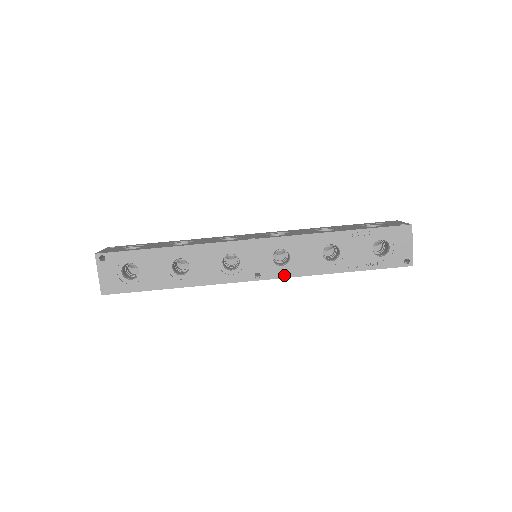
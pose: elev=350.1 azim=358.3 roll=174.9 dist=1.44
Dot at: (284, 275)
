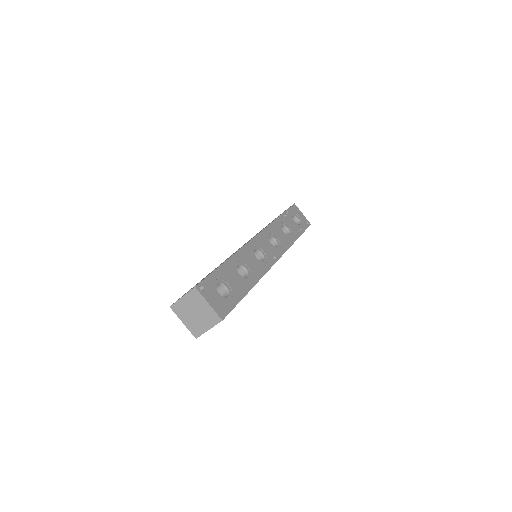
Dot at: (283, 252)
